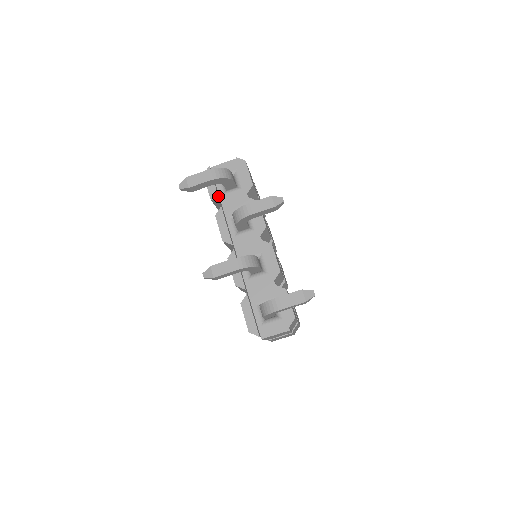
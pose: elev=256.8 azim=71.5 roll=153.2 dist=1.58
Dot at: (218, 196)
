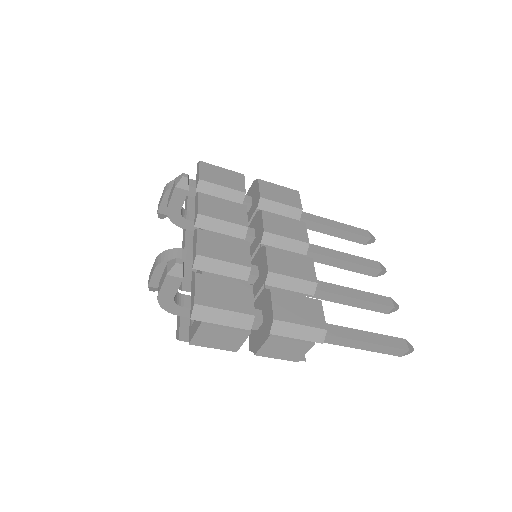
Dot at: (187, 208)
